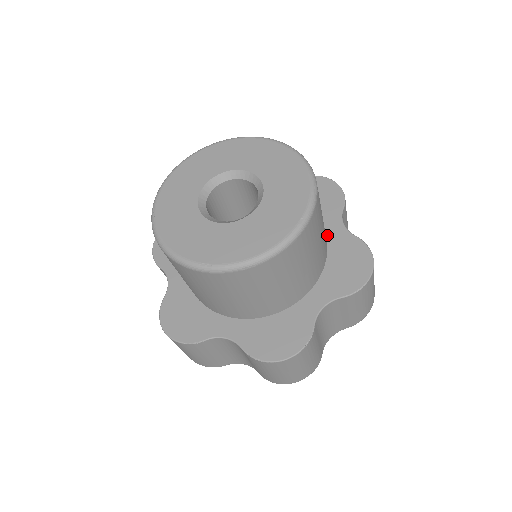
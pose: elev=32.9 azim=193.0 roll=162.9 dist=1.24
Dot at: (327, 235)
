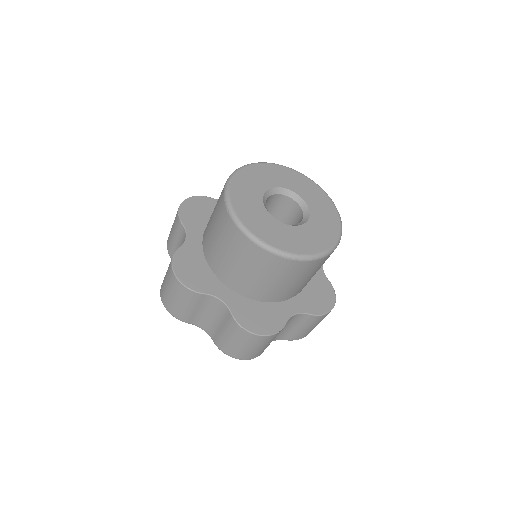
Dot at: occluded
